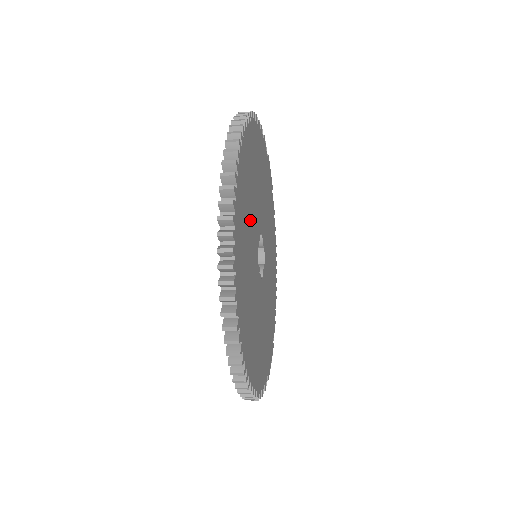
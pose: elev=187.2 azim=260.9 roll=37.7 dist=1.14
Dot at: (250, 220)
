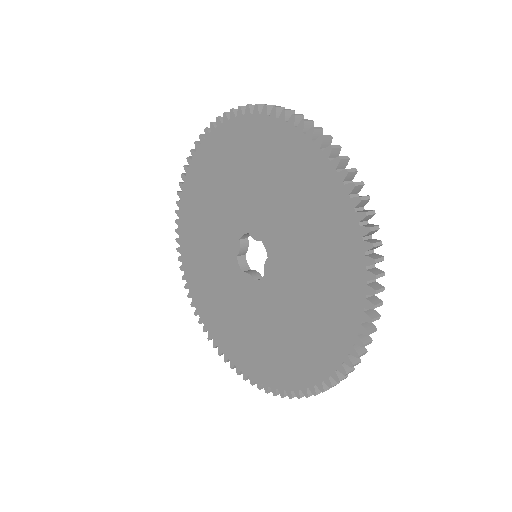
Dot at: occluded
